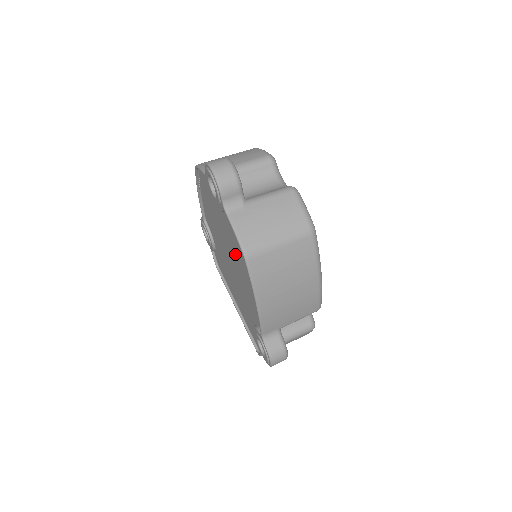
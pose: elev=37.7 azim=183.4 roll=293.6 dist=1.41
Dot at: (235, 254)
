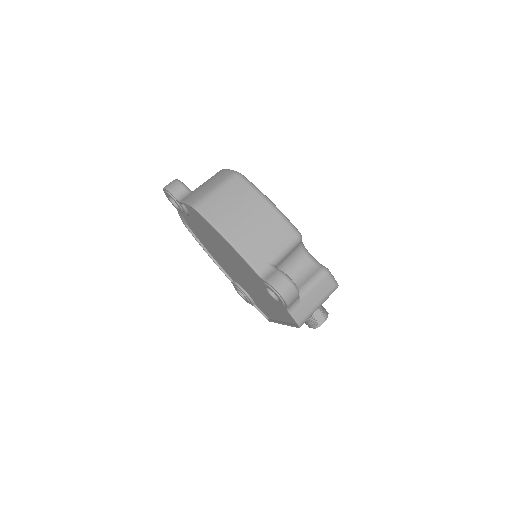
Dot at: (215, 239)
